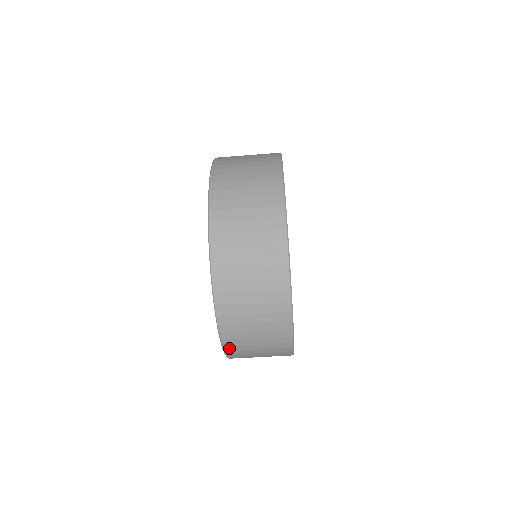
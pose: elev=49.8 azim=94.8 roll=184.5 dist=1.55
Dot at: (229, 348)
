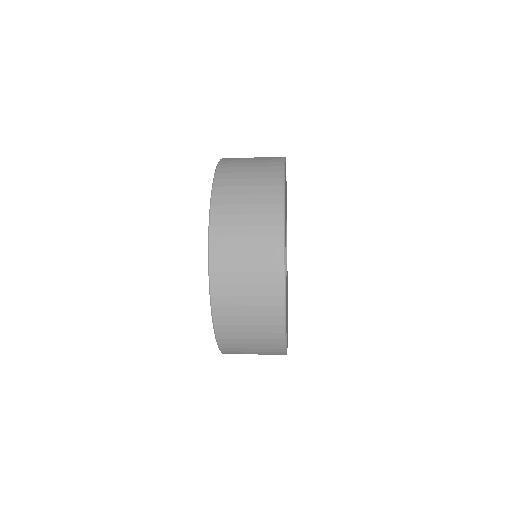
Dot at: occluded
